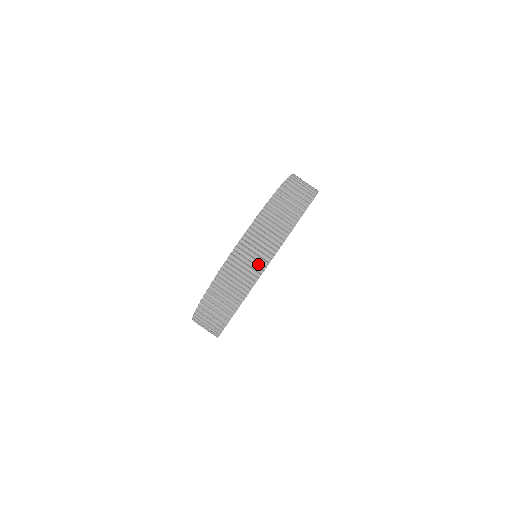
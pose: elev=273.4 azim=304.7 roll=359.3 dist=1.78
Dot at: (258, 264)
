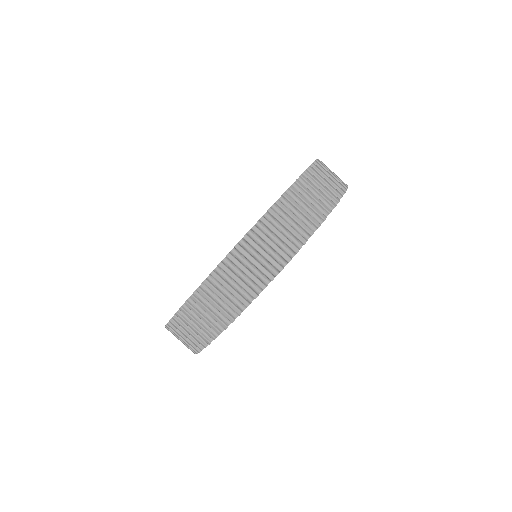
Dot at: (201, 337)
